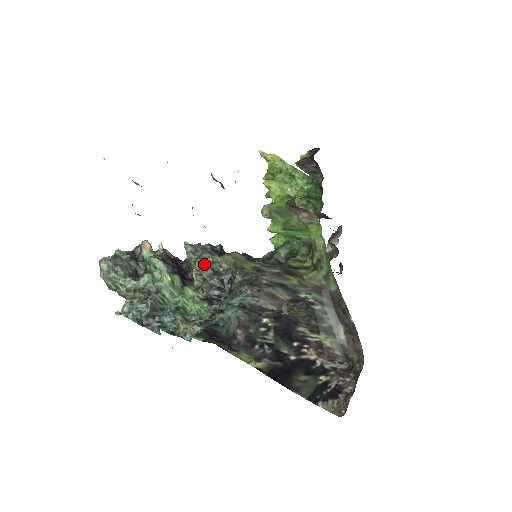
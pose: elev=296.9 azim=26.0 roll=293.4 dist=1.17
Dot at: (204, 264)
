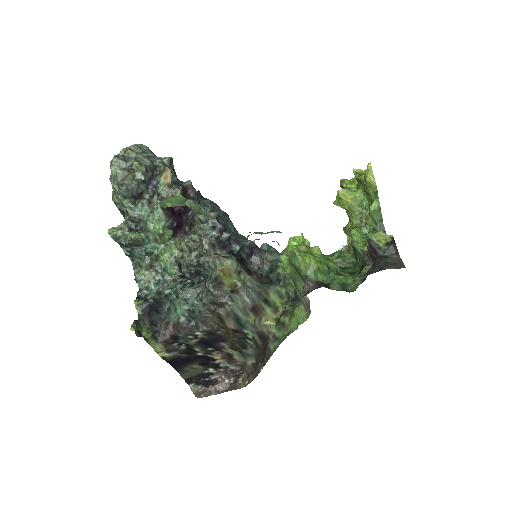
Dot at: (199, 244)
